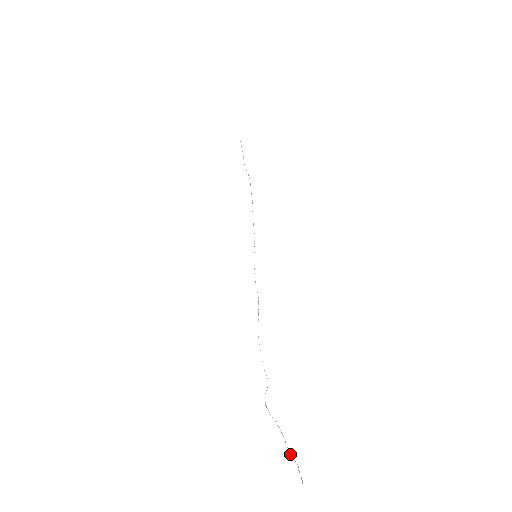
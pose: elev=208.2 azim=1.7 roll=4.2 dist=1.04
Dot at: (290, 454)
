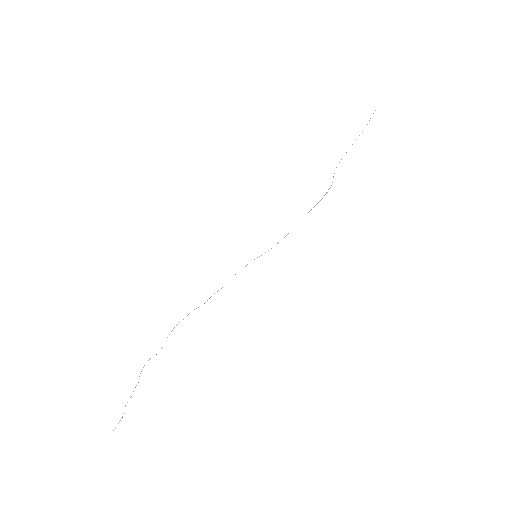
Dot at: occluded
